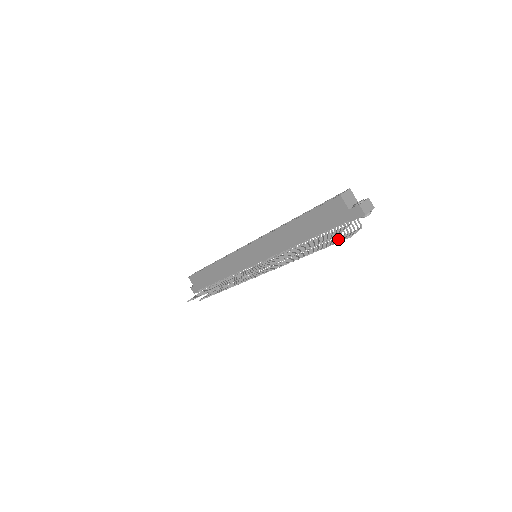
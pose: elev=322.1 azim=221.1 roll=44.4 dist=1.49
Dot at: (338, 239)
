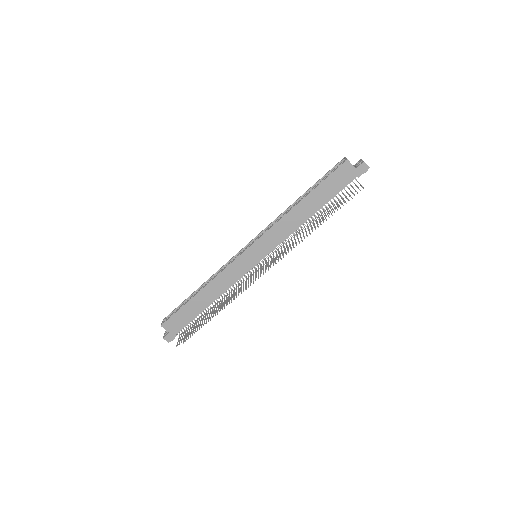
Dot at: (347, 198)
